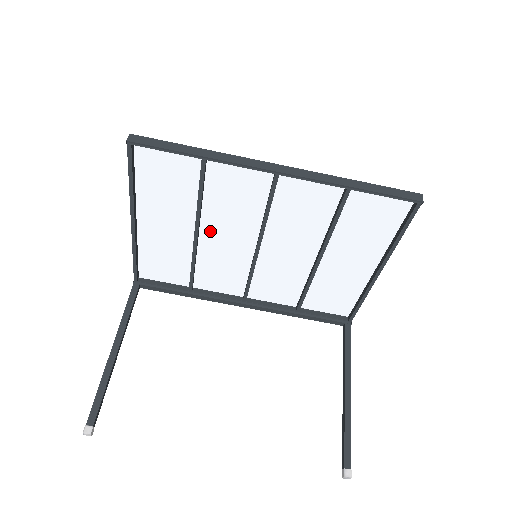
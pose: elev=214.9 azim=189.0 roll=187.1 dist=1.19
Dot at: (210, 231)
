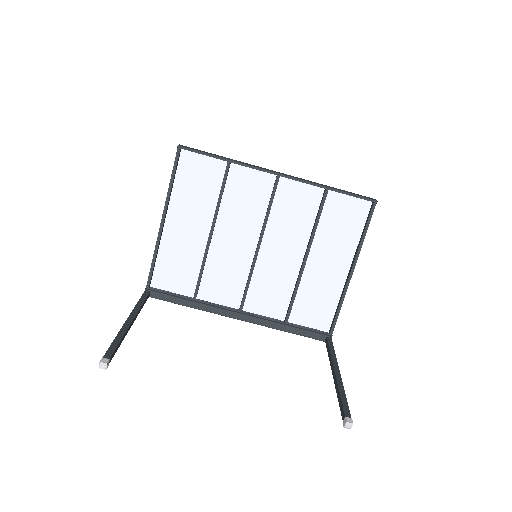
Dot at: (222, 233)
